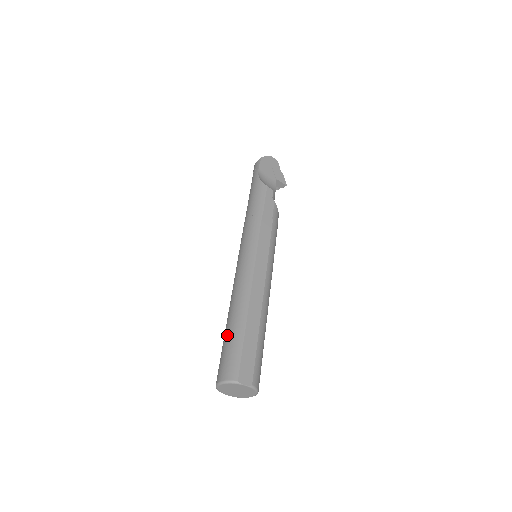
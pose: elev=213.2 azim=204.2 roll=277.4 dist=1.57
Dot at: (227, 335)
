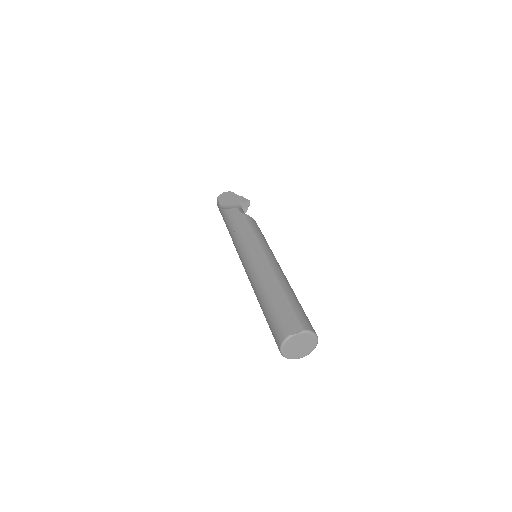
Dot at: (265, 316)
